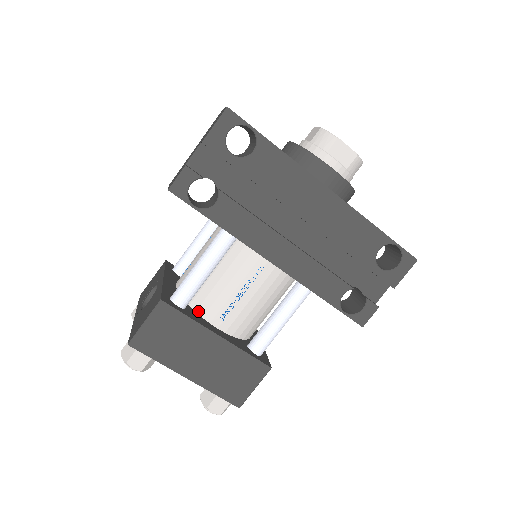
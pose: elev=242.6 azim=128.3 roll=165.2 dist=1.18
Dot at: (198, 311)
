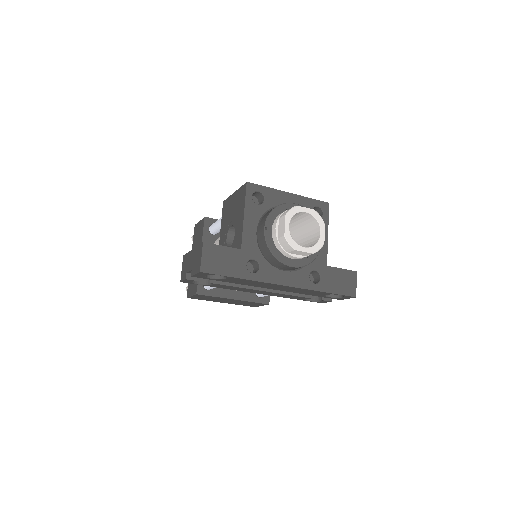
Dot at: occluded
